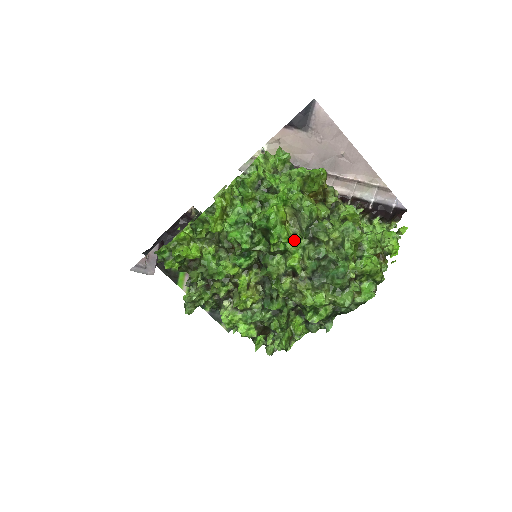
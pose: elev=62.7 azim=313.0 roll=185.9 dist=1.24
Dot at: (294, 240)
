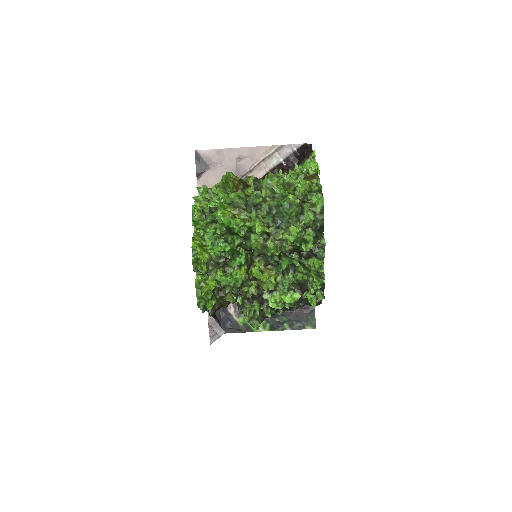
Dot at: (249, 219)
